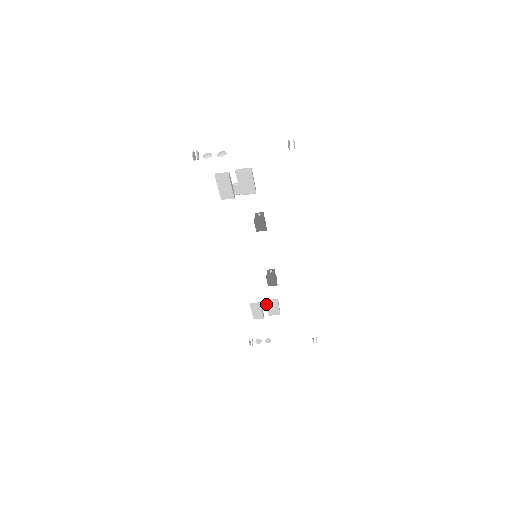
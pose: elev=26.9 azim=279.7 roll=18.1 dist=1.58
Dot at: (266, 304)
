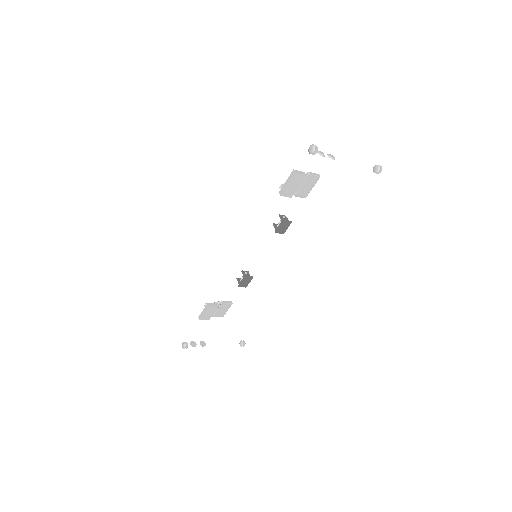
Dot at: (220, 305)
